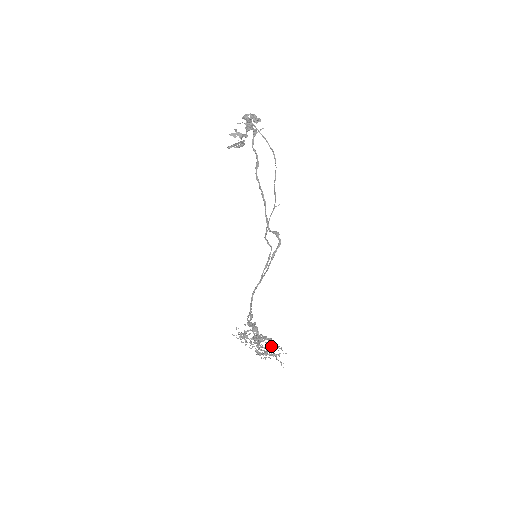
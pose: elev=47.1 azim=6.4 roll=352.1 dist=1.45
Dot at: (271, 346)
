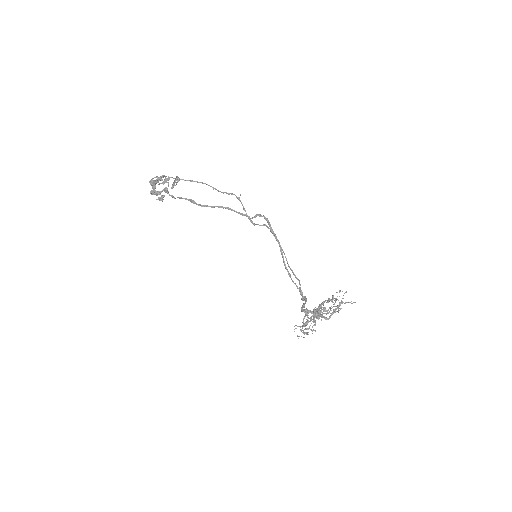
Dot at: (331, 301)
